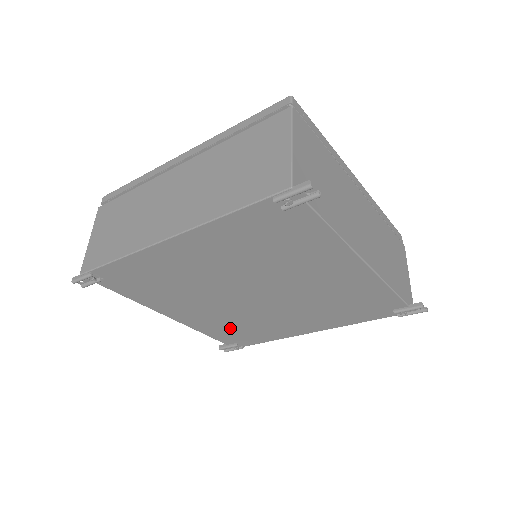
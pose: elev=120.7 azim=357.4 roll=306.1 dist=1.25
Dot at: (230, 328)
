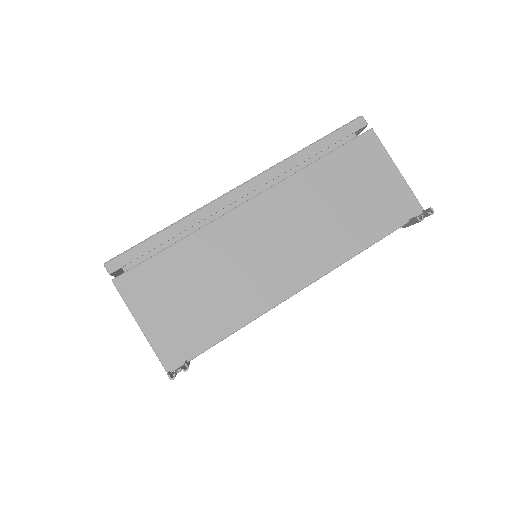
Dot at: occluded
